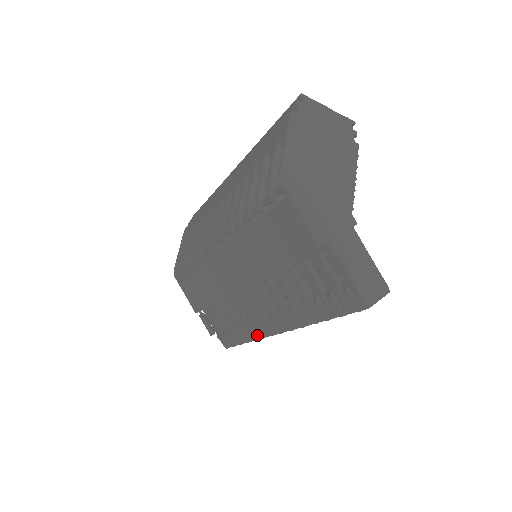
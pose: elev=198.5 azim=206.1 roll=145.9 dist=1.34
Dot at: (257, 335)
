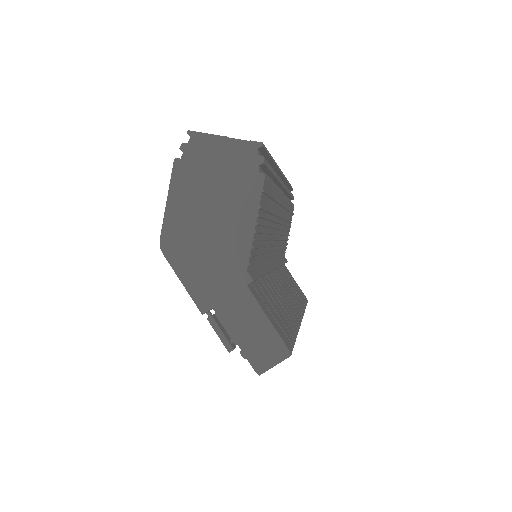
Dot at: occluded
